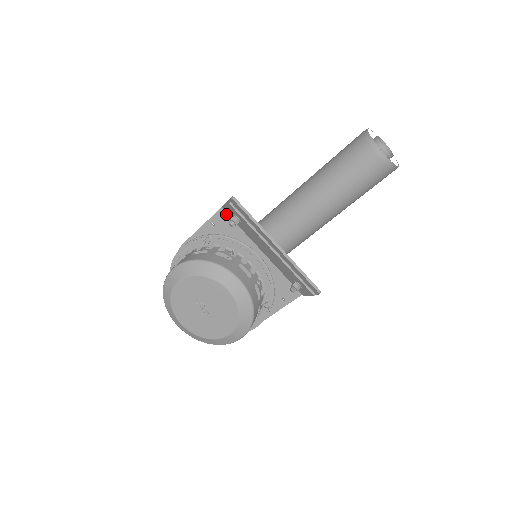
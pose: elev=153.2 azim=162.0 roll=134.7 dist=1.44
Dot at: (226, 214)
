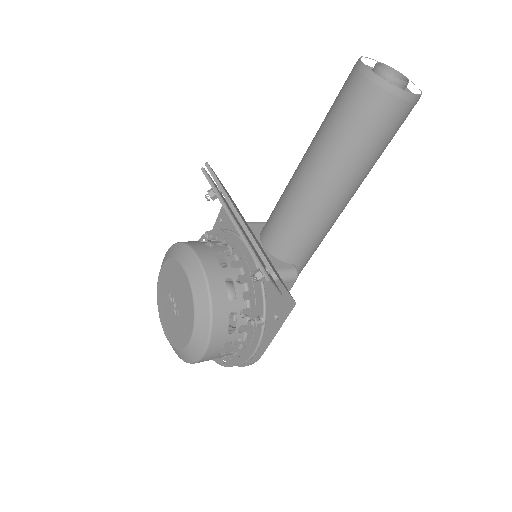
Dot at: occluded
